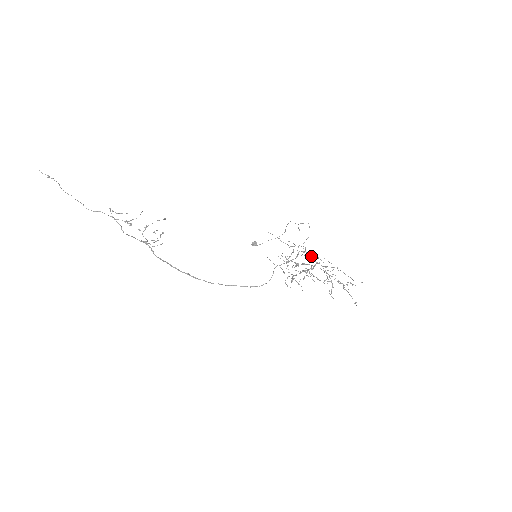
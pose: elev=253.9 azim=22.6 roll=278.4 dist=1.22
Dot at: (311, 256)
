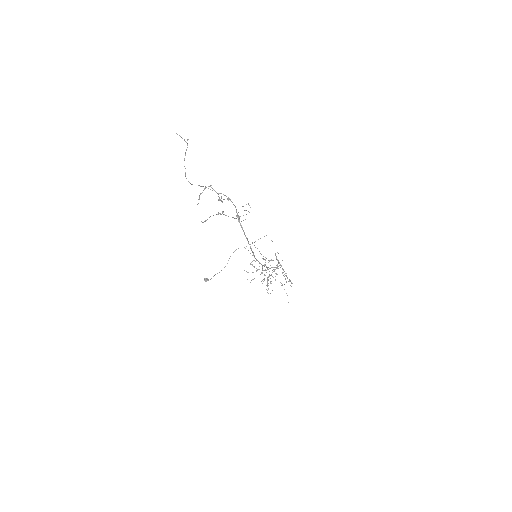
Dot at: (276, 257)
